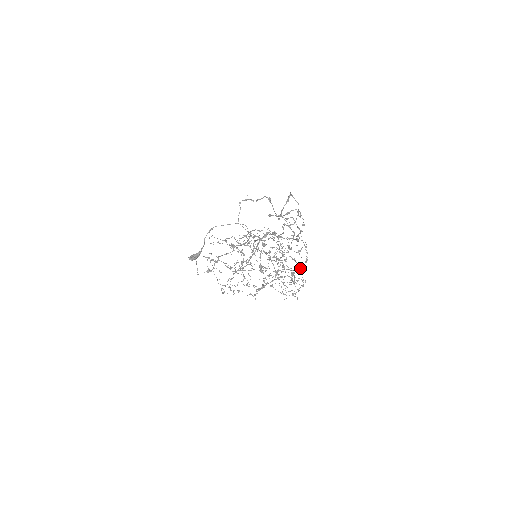
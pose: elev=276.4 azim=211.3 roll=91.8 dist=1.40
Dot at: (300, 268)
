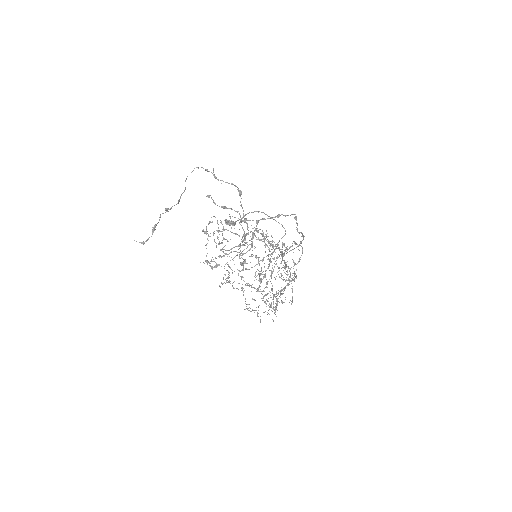
Dot at: occluded
